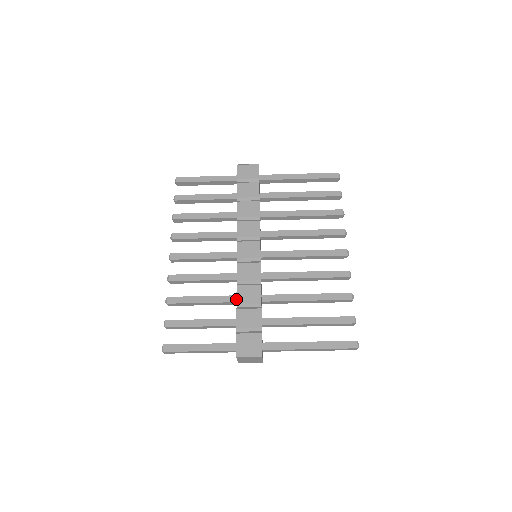
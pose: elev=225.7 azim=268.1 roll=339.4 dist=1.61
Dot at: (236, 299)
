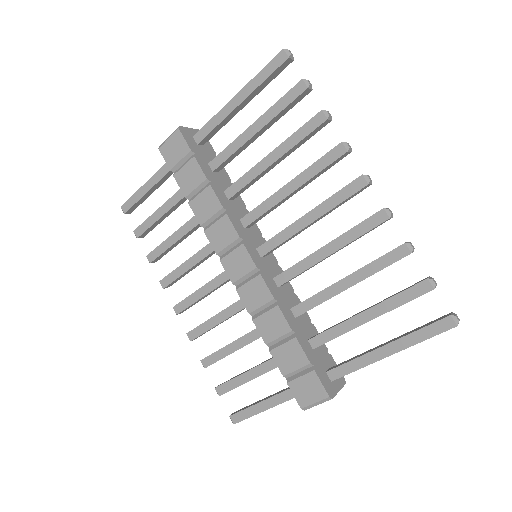
Dot at: occluded
